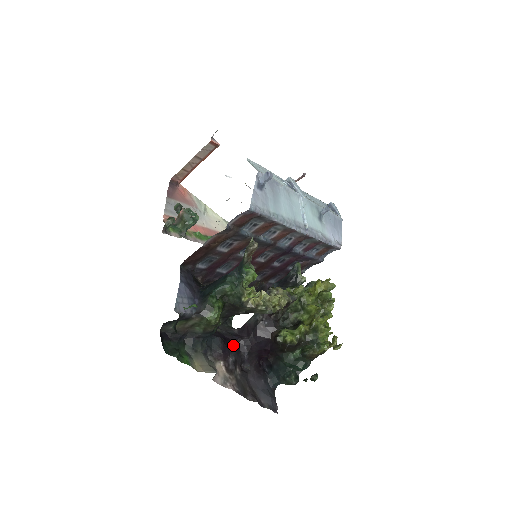
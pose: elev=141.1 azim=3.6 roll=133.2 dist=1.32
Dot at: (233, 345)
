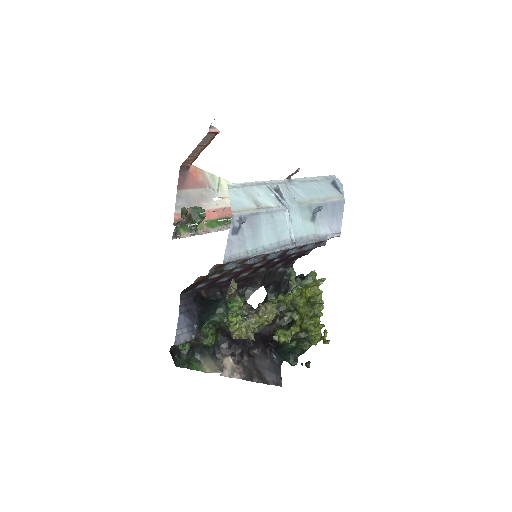
Dot at: (239, 339)
